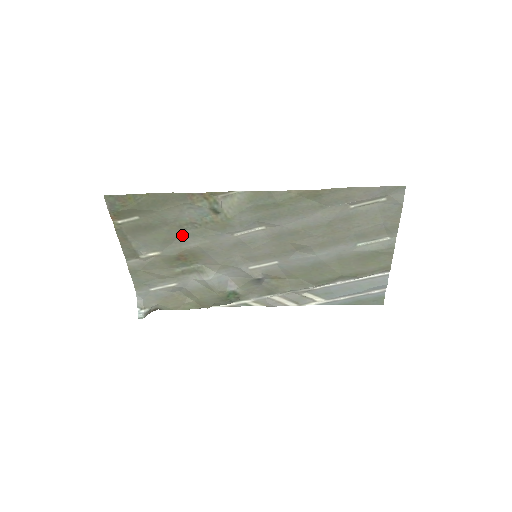
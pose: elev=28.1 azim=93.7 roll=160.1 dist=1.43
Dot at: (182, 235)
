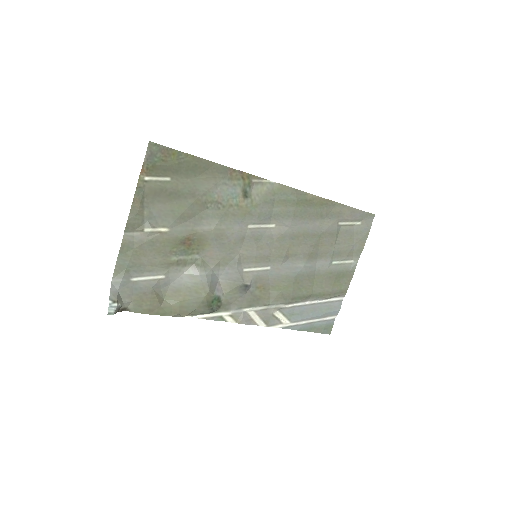
Dot at: (200, 214)
